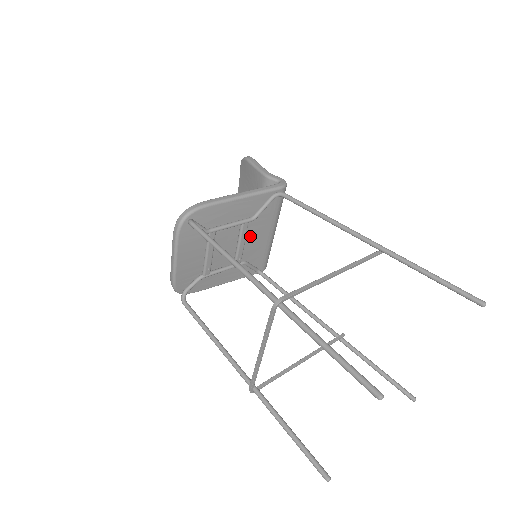
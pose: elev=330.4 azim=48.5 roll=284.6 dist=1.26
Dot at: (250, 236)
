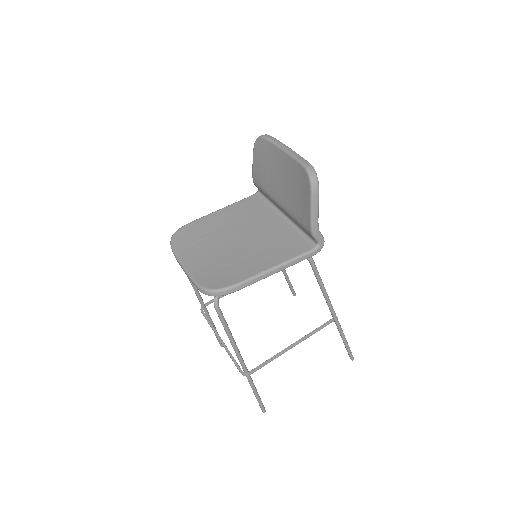
Dot at: occluded
